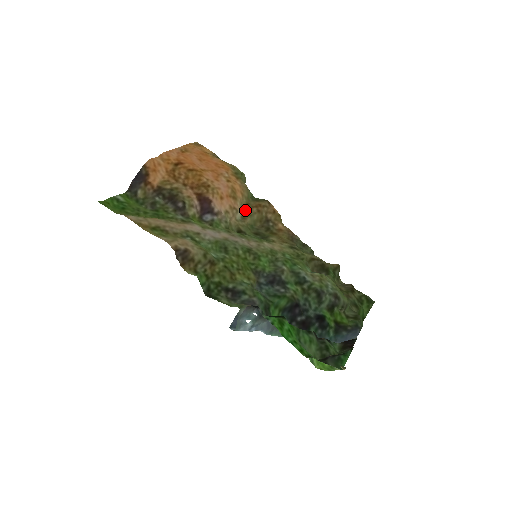
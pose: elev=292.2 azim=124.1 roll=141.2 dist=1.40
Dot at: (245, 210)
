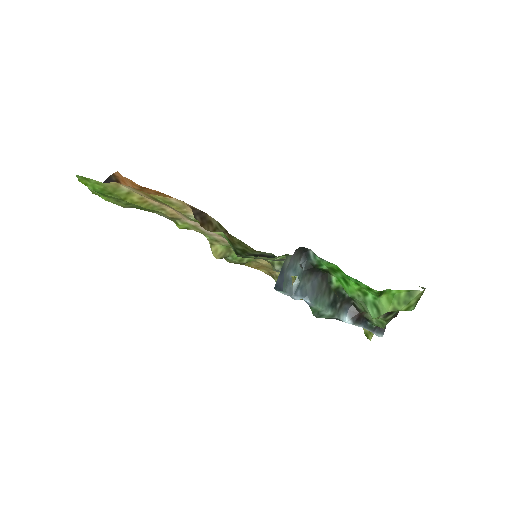
Dot at: occluded
